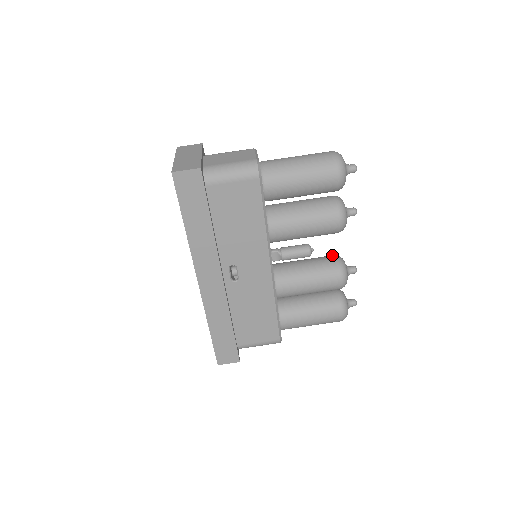
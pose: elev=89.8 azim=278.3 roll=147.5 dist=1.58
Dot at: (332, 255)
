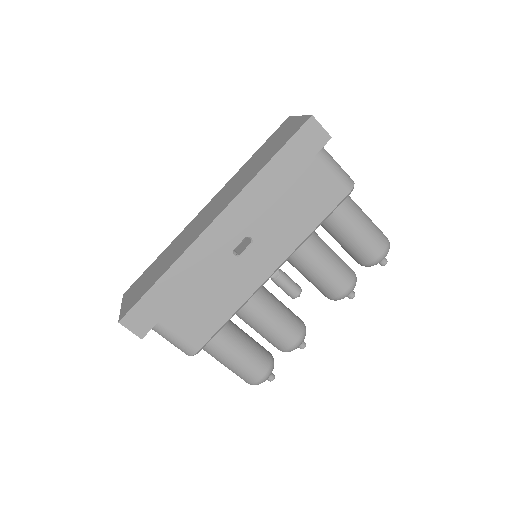
Dot at: occluded
